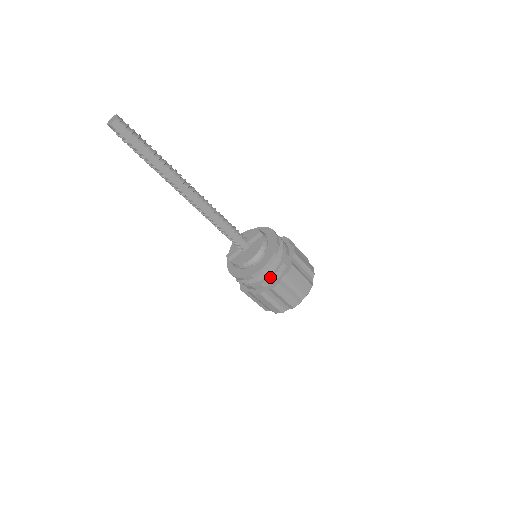
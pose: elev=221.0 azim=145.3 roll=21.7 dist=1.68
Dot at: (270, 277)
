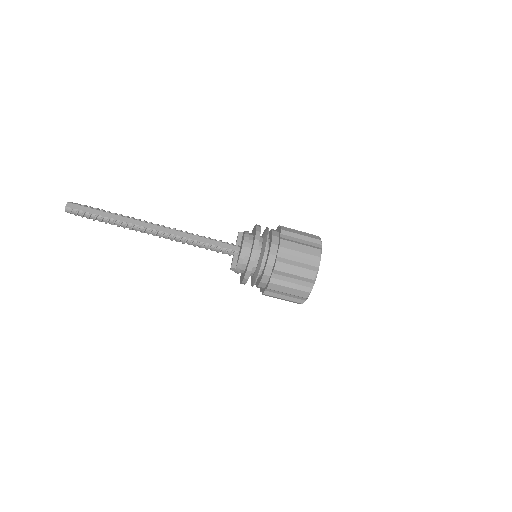
Dot at: (271, 243)
